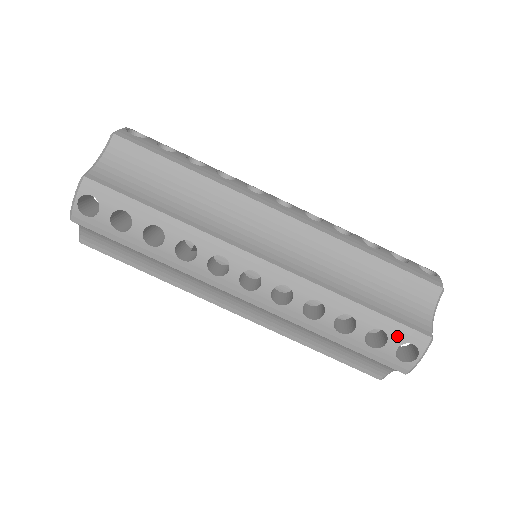
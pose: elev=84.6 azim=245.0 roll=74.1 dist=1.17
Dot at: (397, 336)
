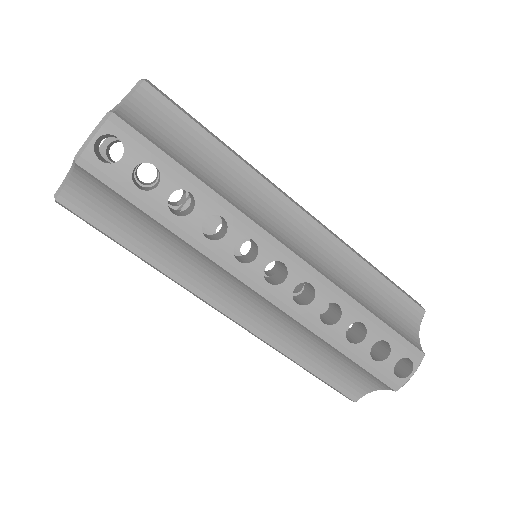
Dot at: (399, 350)
